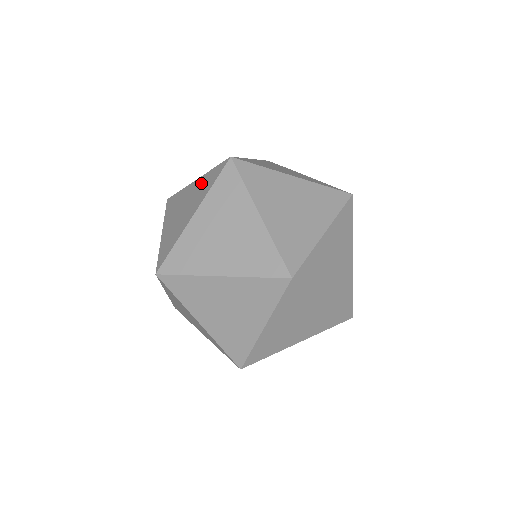
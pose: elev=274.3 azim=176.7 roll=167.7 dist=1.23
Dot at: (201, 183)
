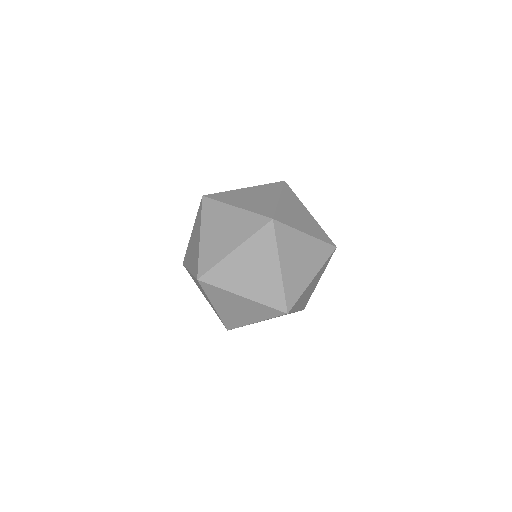
Dot at: (196, 281)
